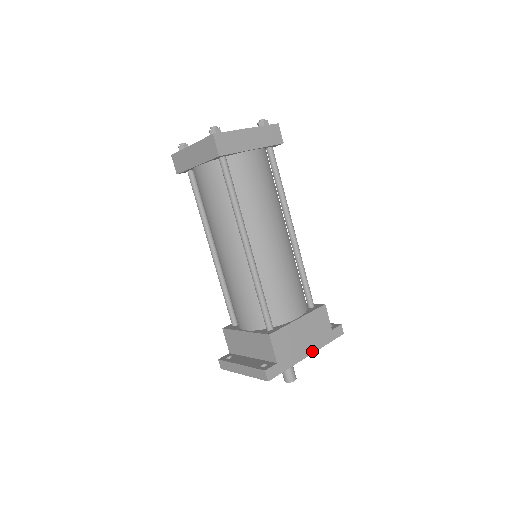
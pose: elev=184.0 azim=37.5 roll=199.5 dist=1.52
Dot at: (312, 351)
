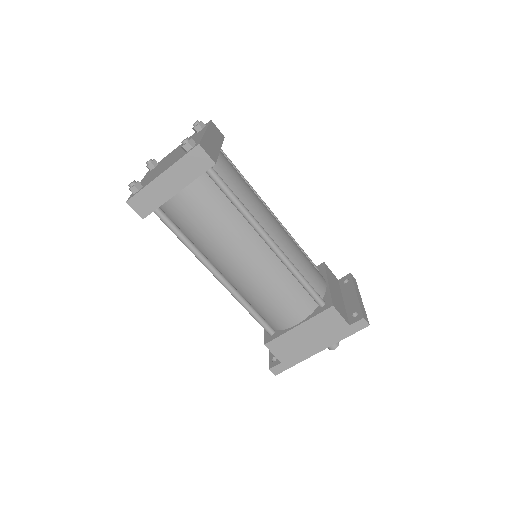
Dot at: (324, 347)
